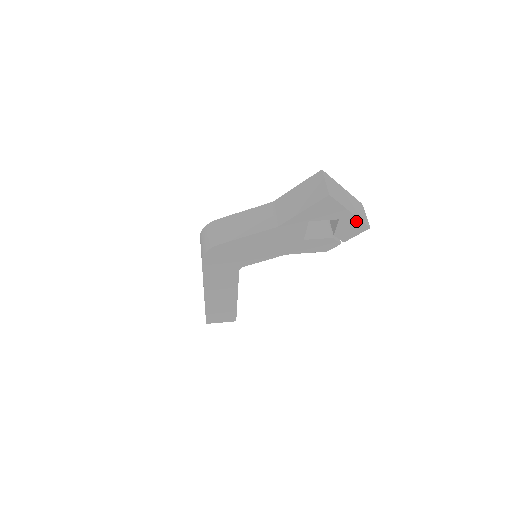
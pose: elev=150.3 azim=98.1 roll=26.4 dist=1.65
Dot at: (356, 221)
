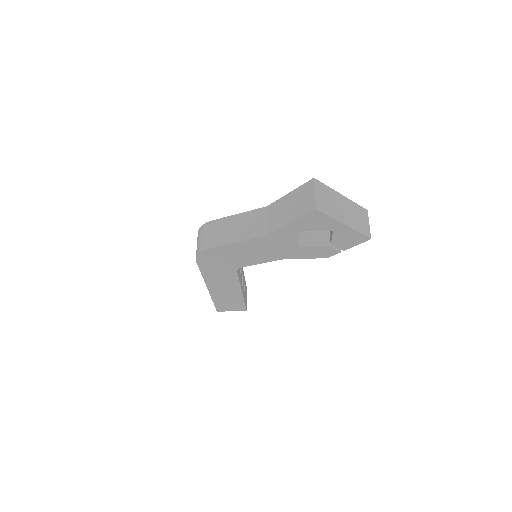
Dot at: (353, 232)
